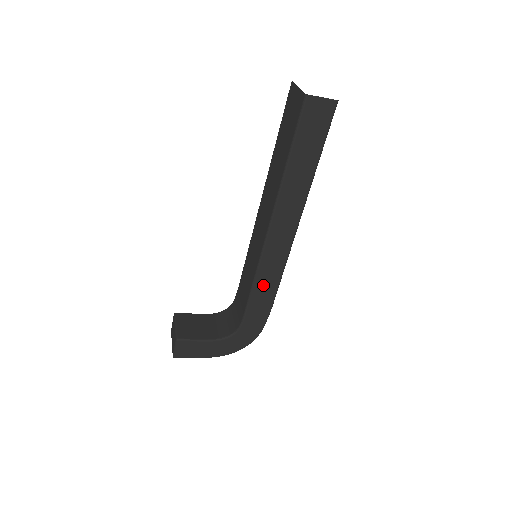
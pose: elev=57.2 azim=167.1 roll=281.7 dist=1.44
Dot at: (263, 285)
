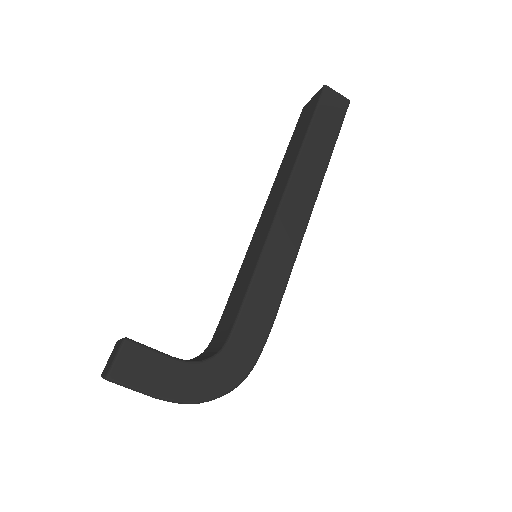
Dot at: (267, 278)
